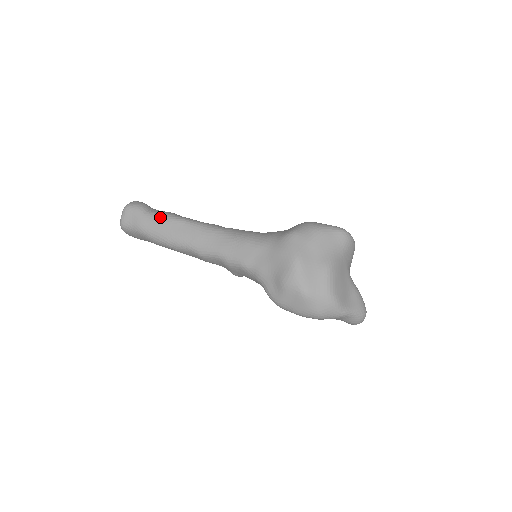
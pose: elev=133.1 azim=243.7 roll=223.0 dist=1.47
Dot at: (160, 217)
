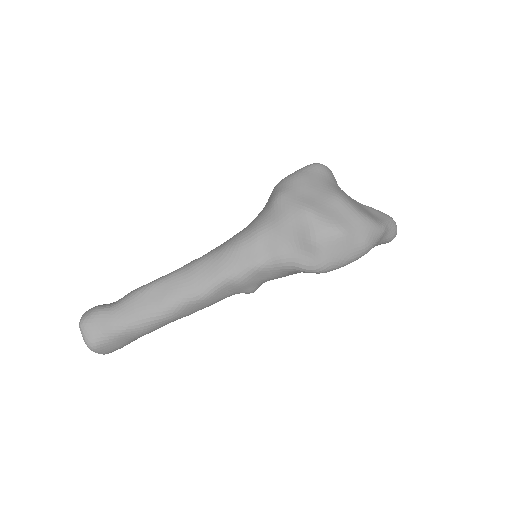
Dot at: (129, 300)
